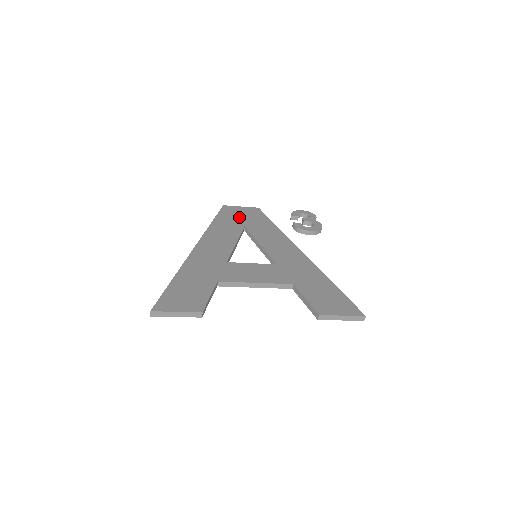
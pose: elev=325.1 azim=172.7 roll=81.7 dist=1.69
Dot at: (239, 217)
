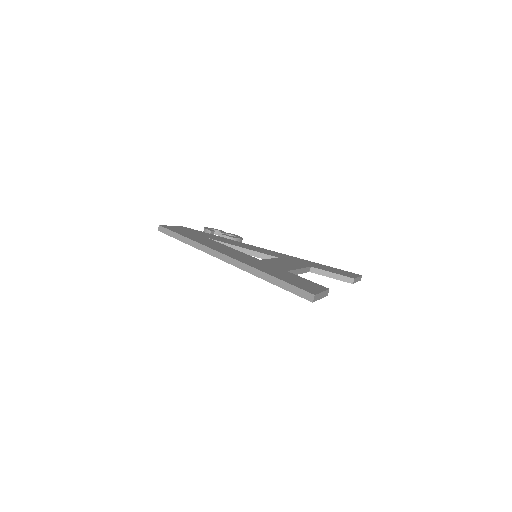
Dot at: (190, 232)
